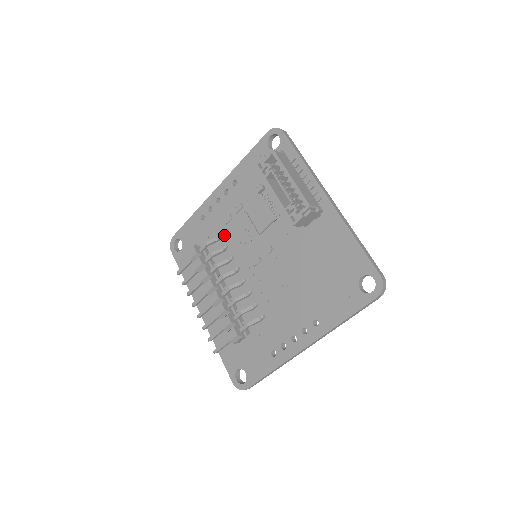
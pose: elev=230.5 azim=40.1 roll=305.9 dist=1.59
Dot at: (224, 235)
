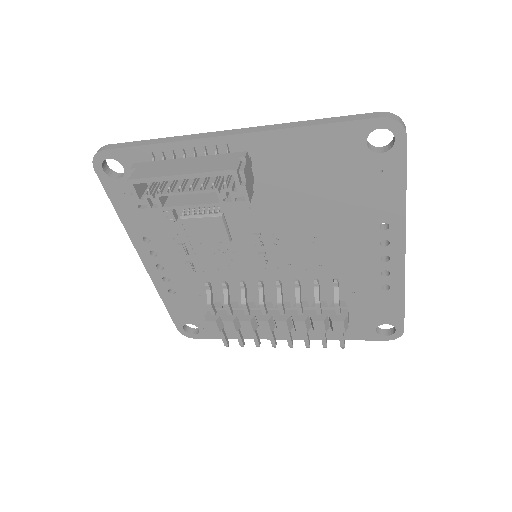
Dot at: (208, 279)
